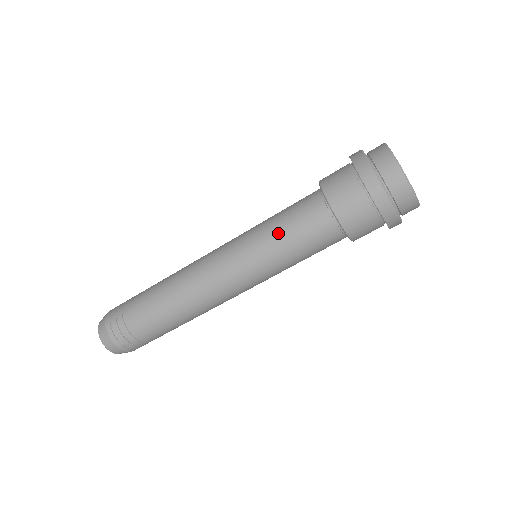
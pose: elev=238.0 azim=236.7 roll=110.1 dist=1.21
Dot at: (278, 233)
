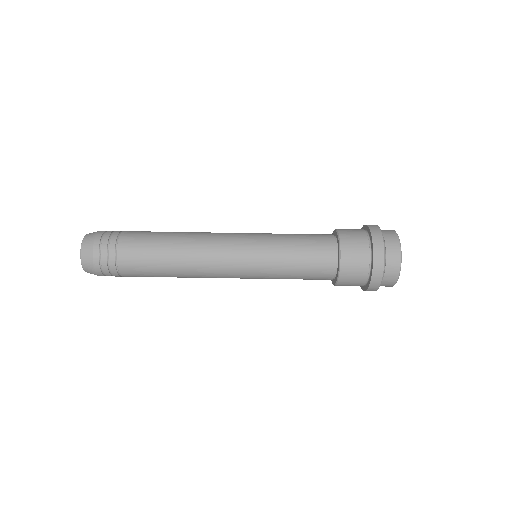
Dot at: (290, 249)
